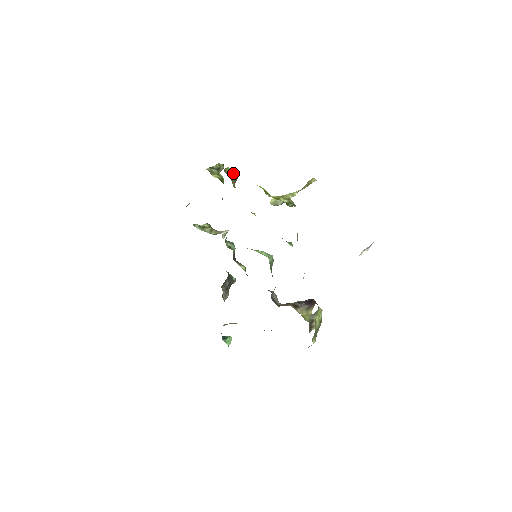
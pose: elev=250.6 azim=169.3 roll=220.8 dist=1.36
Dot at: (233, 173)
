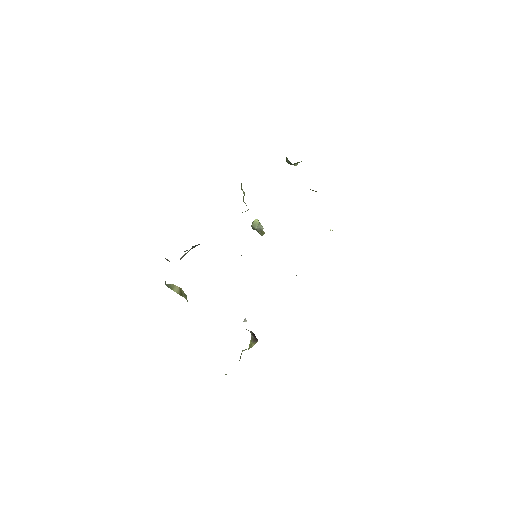
Dot at: occluded
